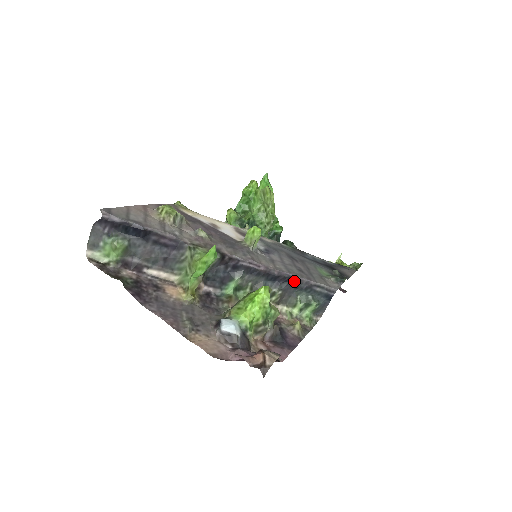
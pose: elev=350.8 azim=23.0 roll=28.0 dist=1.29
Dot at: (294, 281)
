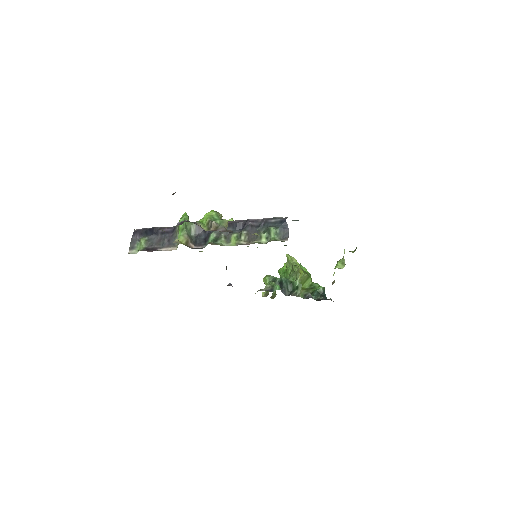
Dot at: (253, 223)
